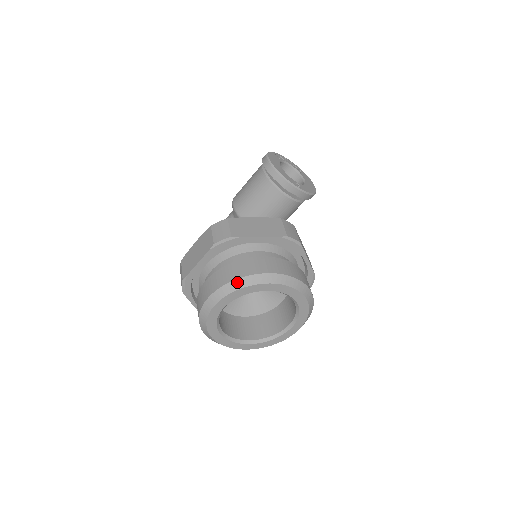
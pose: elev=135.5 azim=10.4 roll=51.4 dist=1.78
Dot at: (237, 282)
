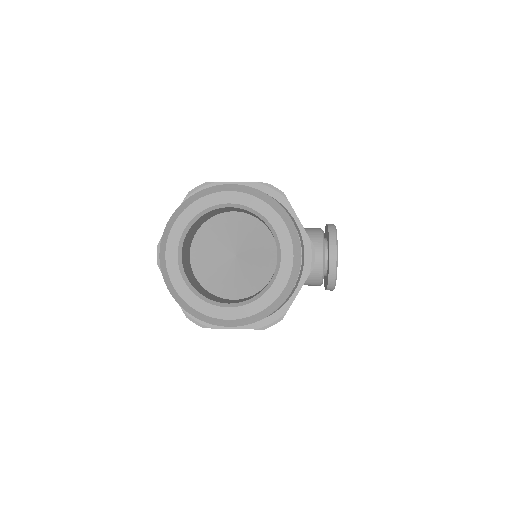
Dot at: (267, 196)
